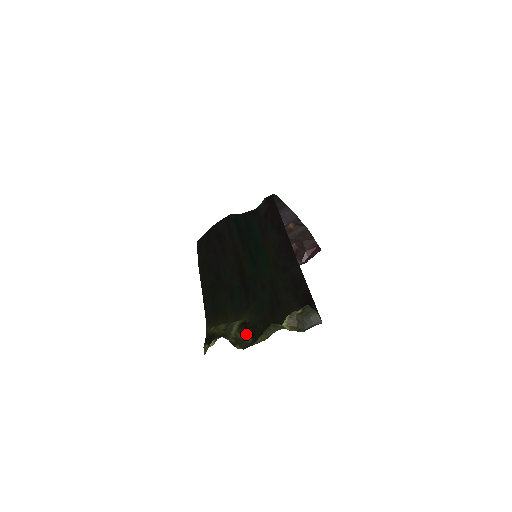
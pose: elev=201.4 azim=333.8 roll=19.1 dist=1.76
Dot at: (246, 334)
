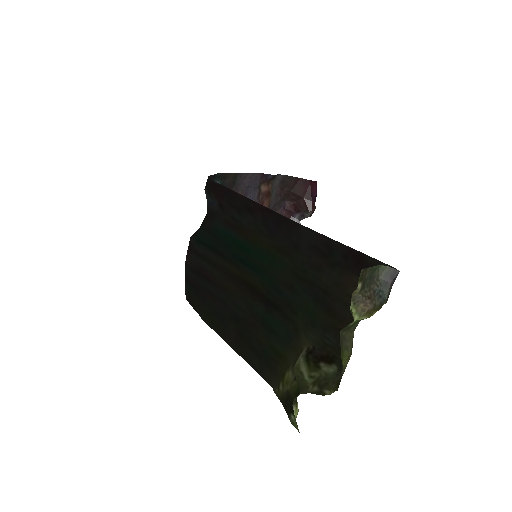
Dot at: (323, 365)
